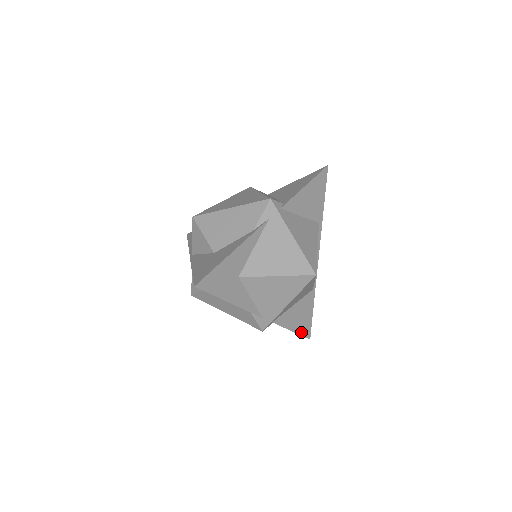
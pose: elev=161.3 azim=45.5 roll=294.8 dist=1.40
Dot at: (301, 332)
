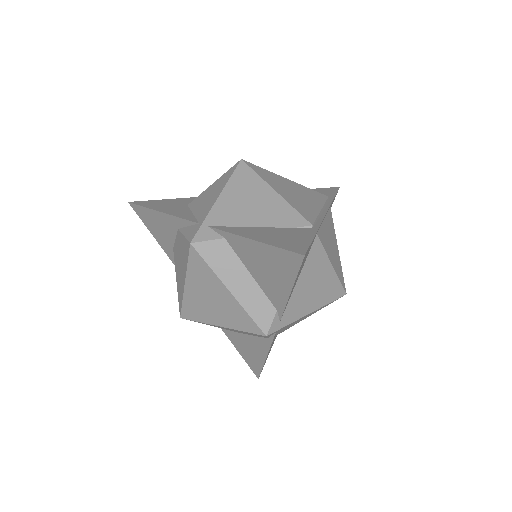
Dot at: occluded
